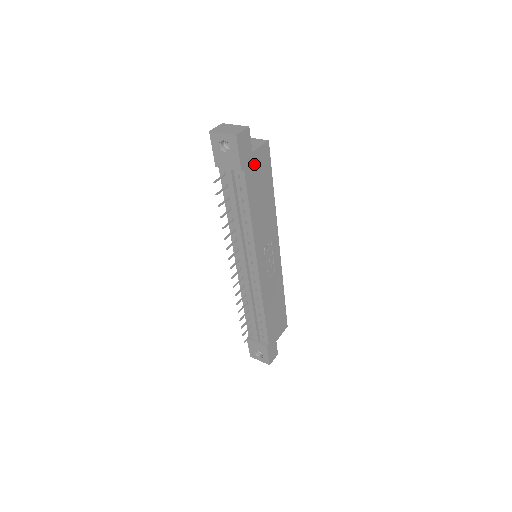
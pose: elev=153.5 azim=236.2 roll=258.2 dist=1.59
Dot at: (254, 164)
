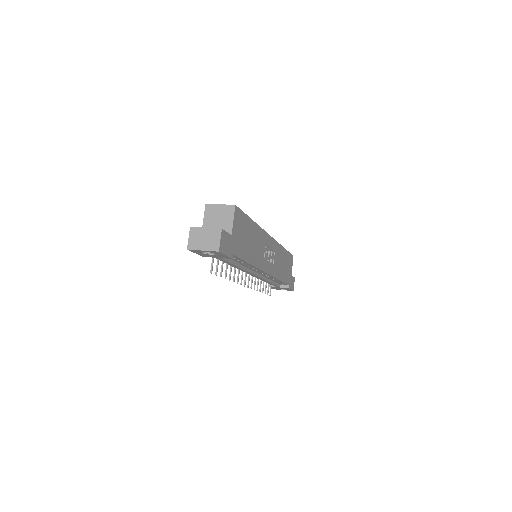
Dot at: (236, 237)
